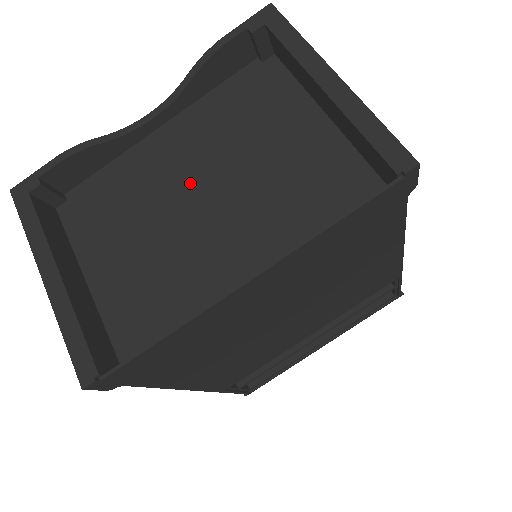
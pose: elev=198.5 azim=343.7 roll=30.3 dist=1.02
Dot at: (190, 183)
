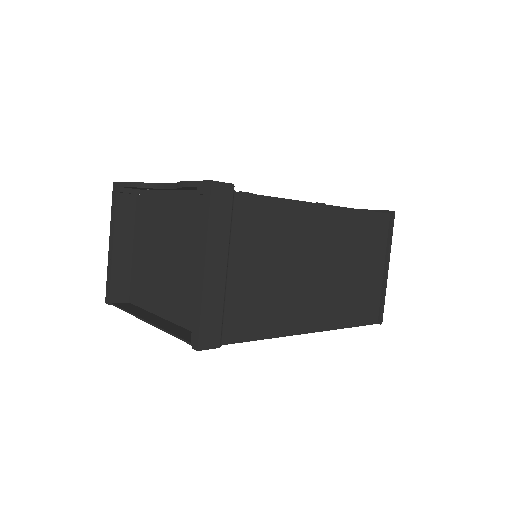
Dot at: (170, 240)
